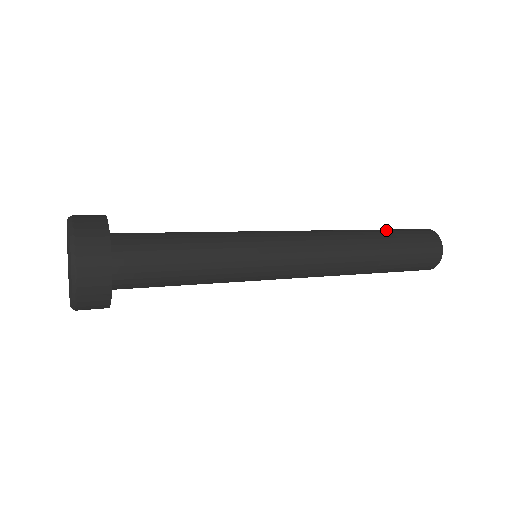
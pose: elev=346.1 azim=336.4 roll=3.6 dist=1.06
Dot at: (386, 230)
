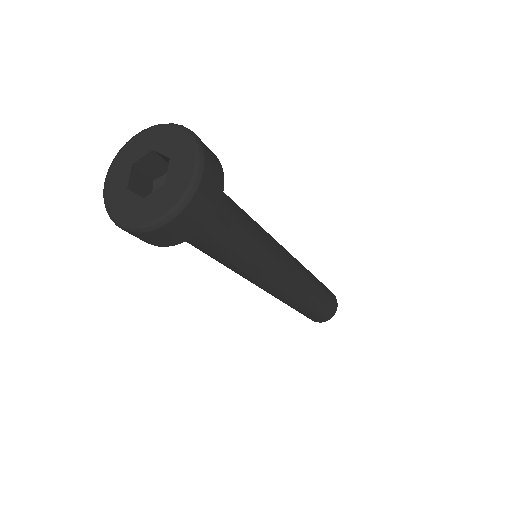
Dot at: occluded
